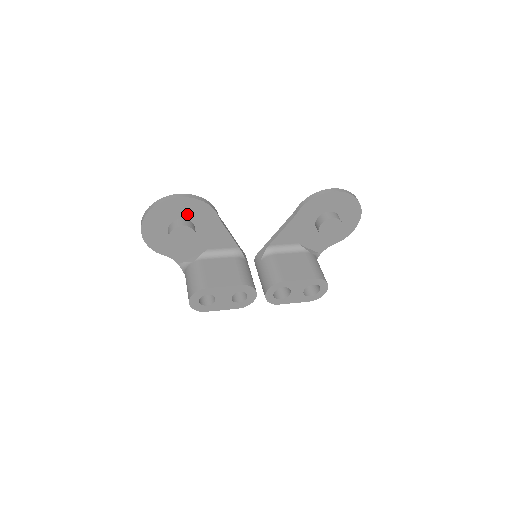
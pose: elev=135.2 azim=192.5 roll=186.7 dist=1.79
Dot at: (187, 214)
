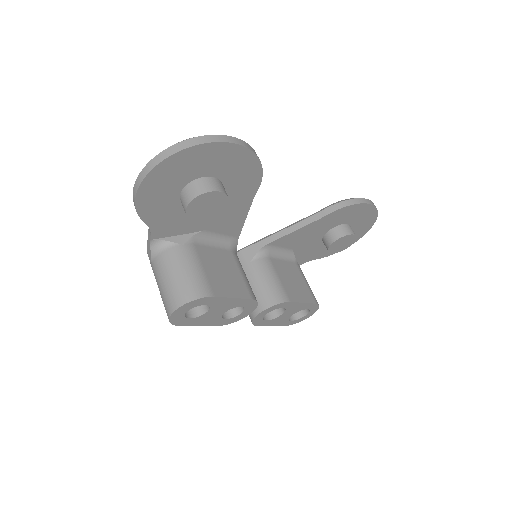
Dot at: (227, 173)
